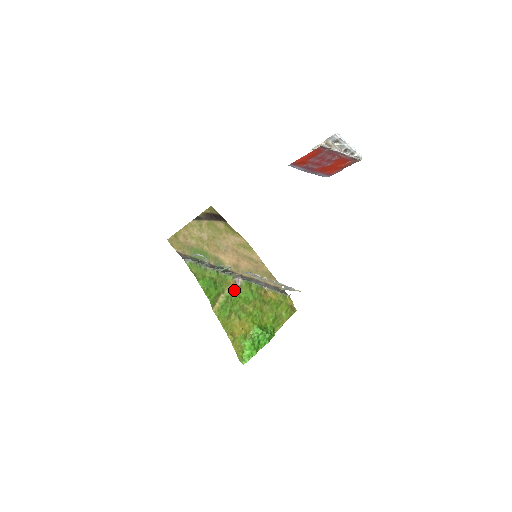
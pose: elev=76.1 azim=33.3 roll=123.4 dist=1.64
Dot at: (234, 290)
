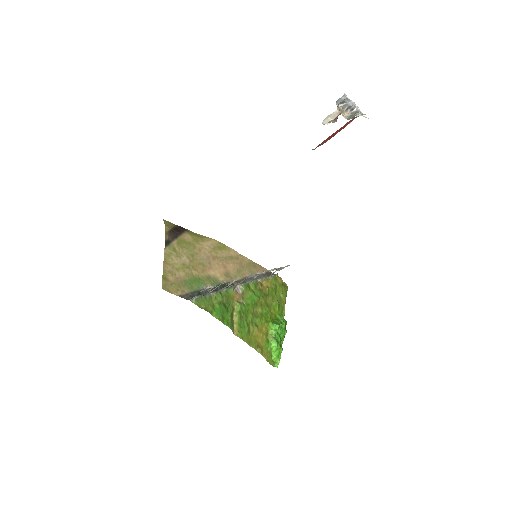
Dot at: (240, 301)
